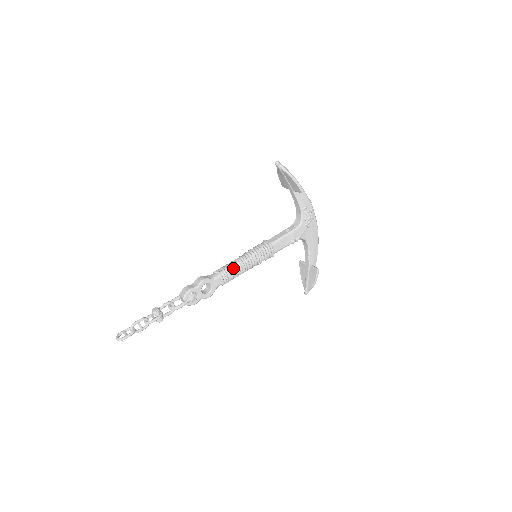
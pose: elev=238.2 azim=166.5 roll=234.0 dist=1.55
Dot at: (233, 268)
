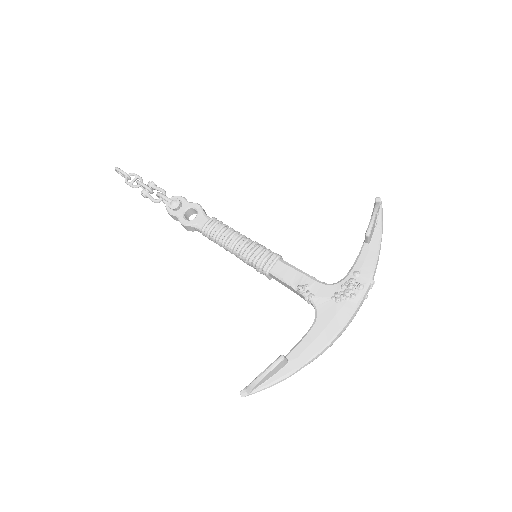
Dot at: (226, 228)
